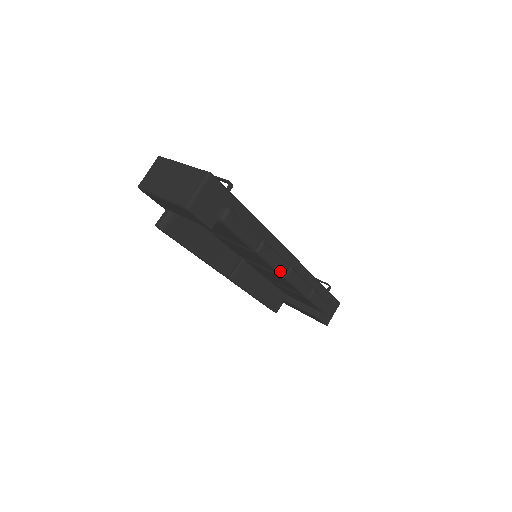
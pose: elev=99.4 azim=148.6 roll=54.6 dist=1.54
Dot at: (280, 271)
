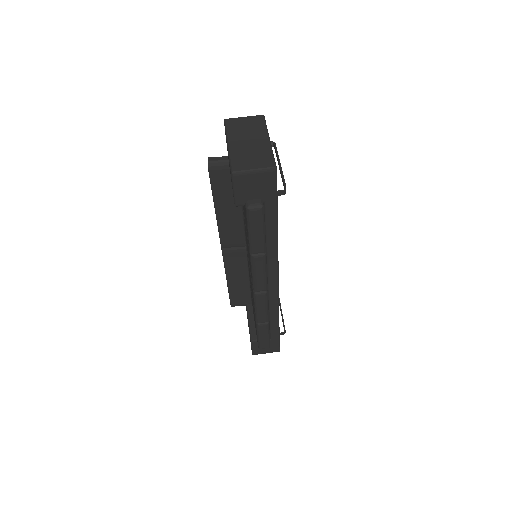
Dot at: (255, 285)
